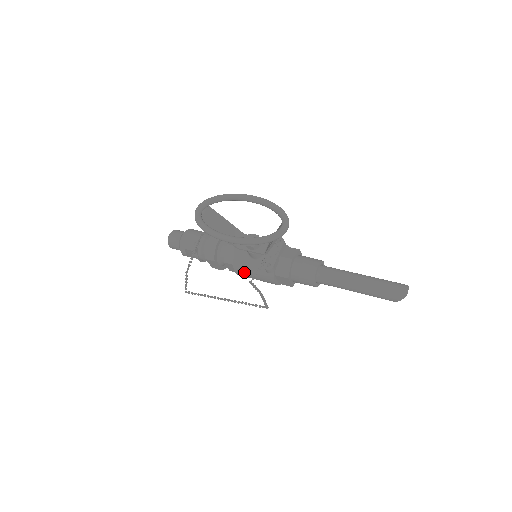
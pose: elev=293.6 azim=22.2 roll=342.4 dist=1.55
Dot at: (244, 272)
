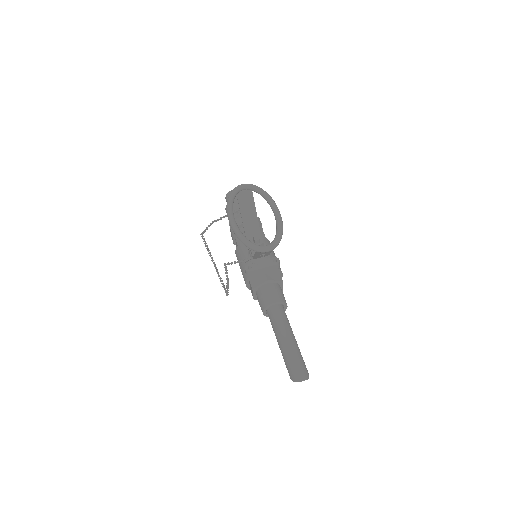
Dot at: (238, 258)
